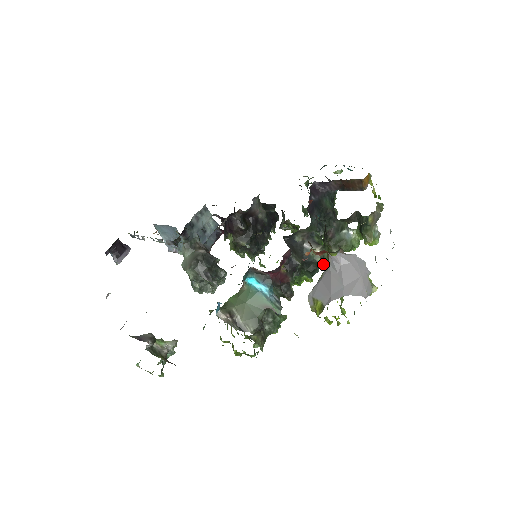
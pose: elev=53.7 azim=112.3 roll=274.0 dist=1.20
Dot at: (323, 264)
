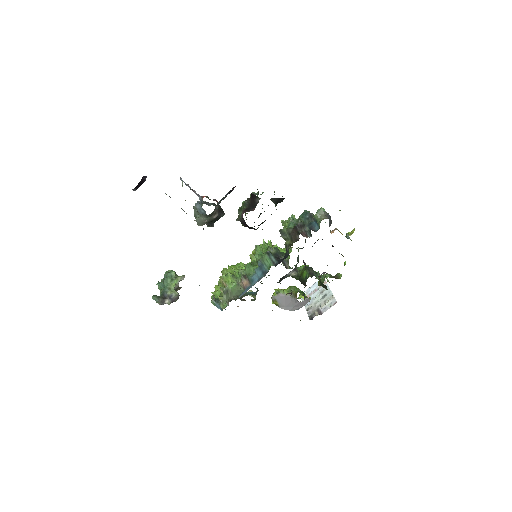
Dot at: (291, 276)
